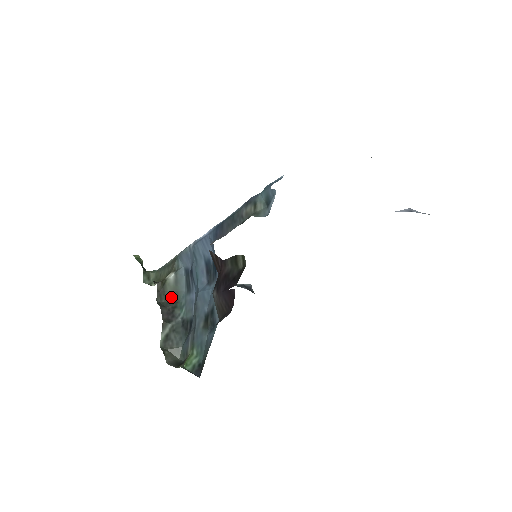
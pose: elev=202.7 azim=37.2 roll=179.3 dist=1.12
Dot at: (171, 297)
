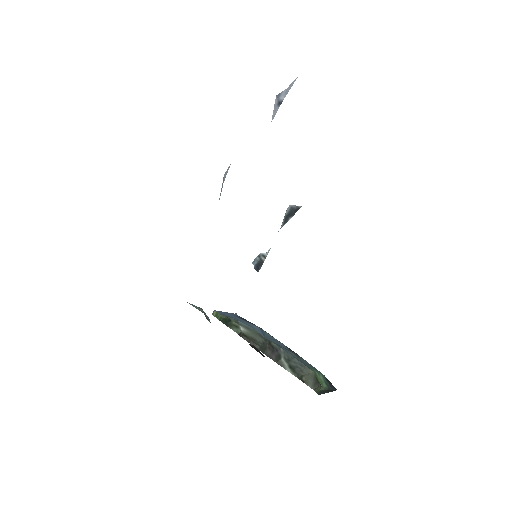
Dot at: (260, 338)
